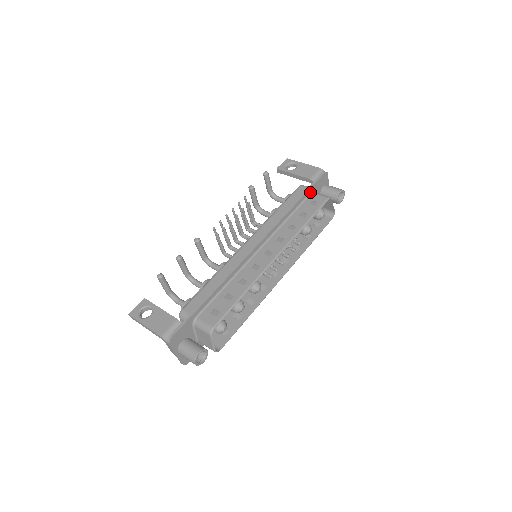
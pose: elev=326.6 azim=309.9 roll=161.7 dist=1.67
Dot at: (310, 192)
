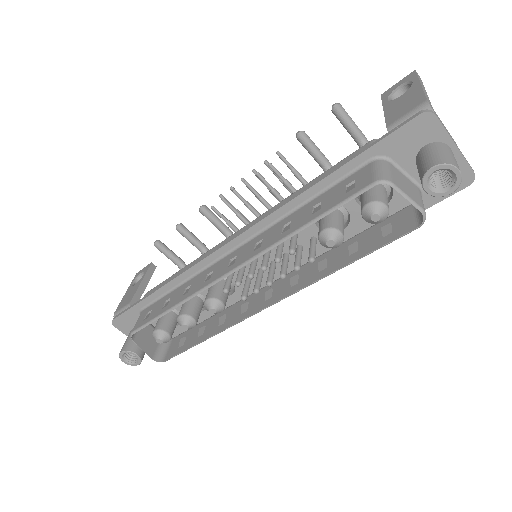
Dot at: (368, 159)
